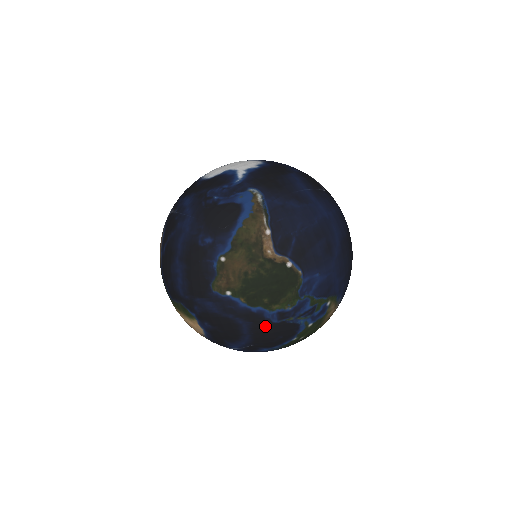
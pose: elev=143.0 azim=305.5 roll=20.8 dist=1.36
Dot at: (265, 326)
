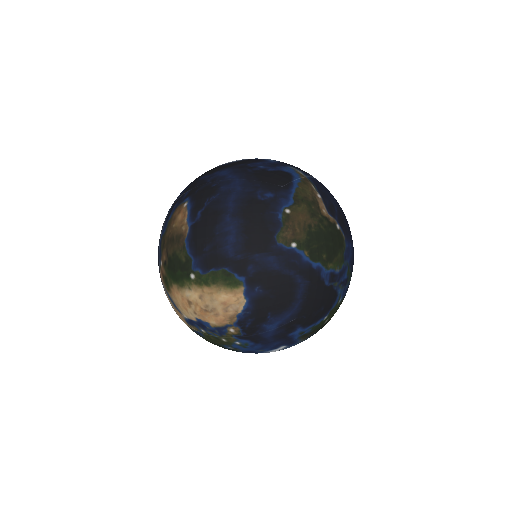
Dot at: (318, 288)
